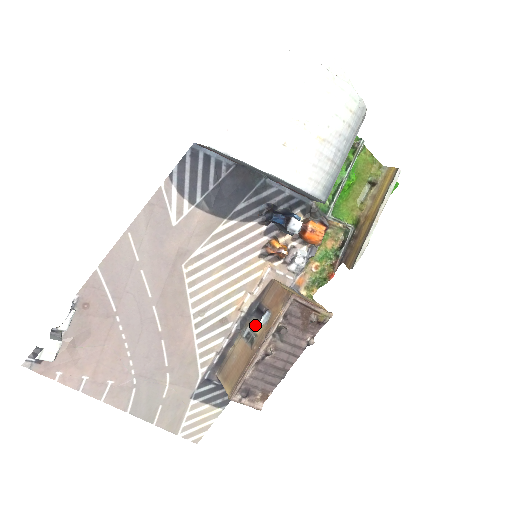
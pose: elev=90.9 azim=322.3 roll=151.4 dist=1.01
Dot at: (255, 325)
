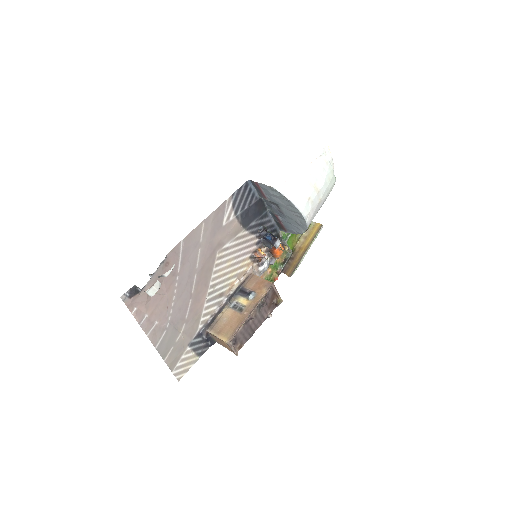
Dot at: (242, 300)
